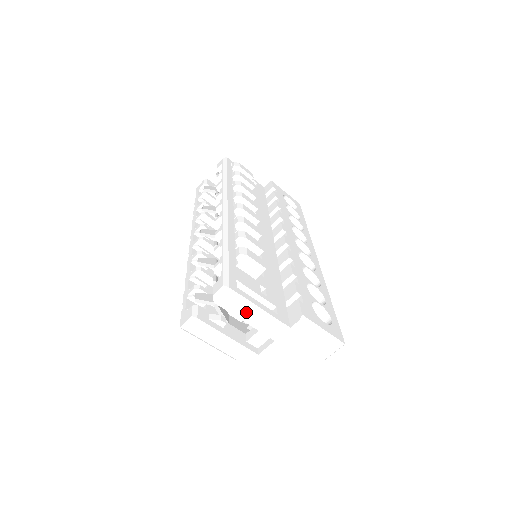
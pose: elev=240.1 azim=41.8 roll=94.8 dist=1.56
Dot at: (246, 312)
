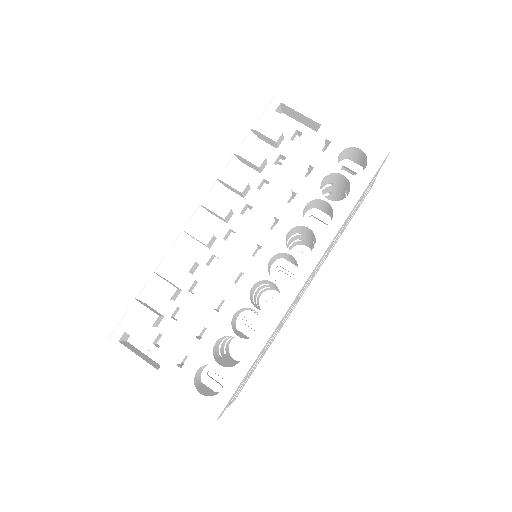
Dot at: occluded
